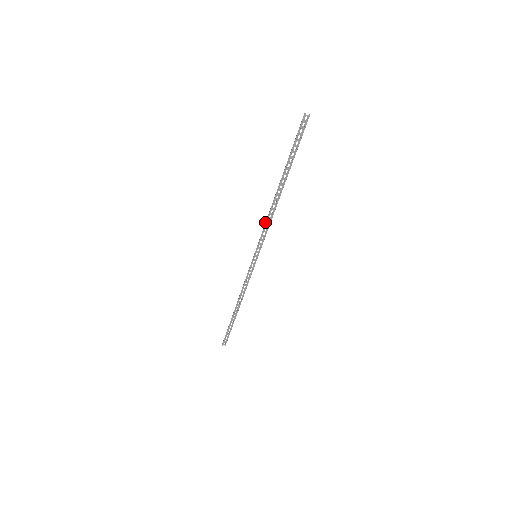
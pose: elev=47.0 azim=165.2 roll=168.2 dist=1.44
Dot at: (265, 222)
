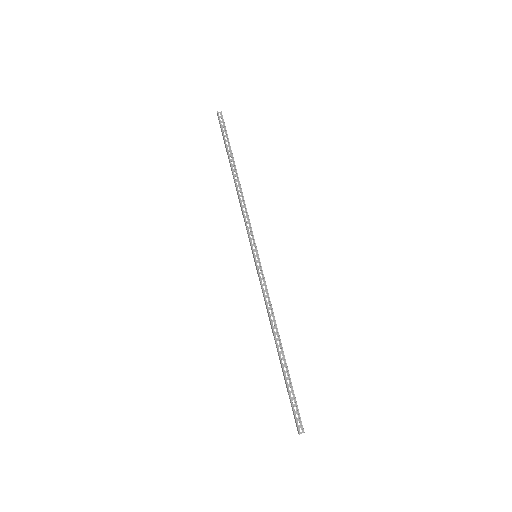
Dot at: occluded
